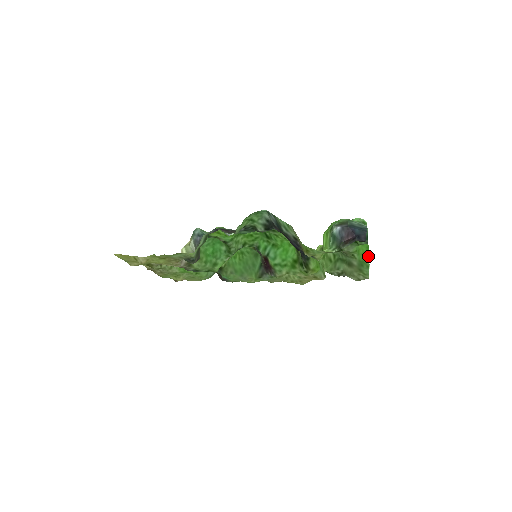
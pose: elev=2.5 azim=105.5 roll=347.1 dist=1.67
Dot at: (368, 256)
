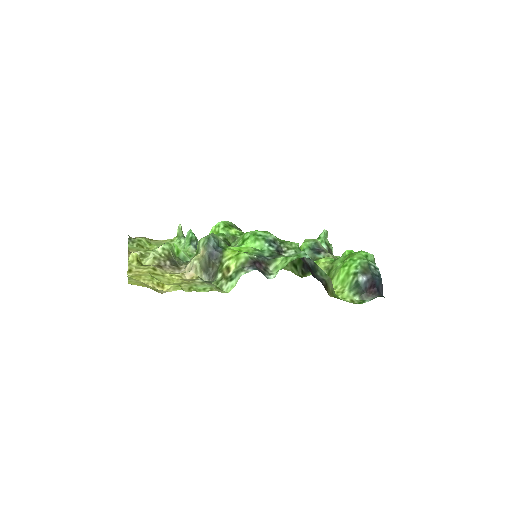
Dot at: occluded
